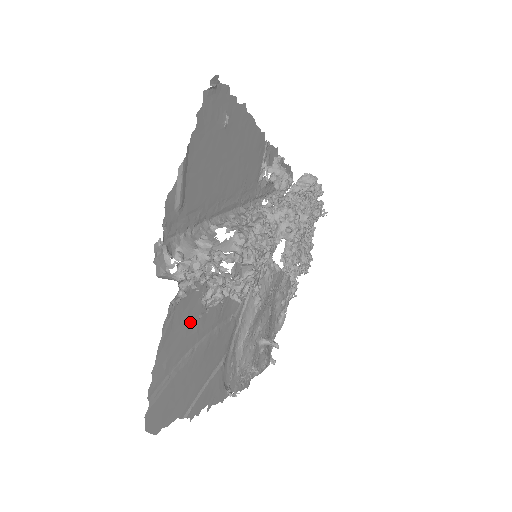
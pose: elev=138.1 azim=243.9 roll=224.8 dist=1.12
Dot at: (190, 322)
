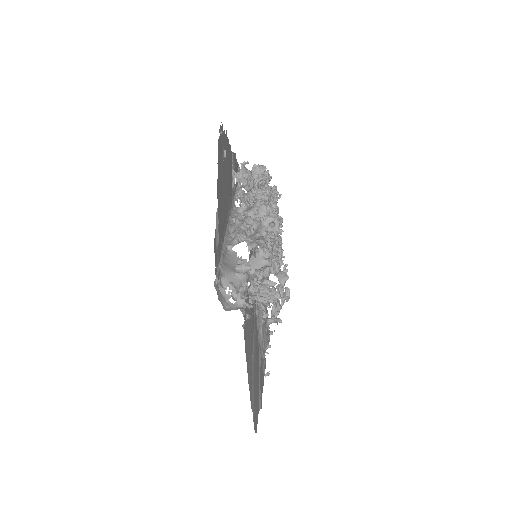
Dot at: (249, 335)
